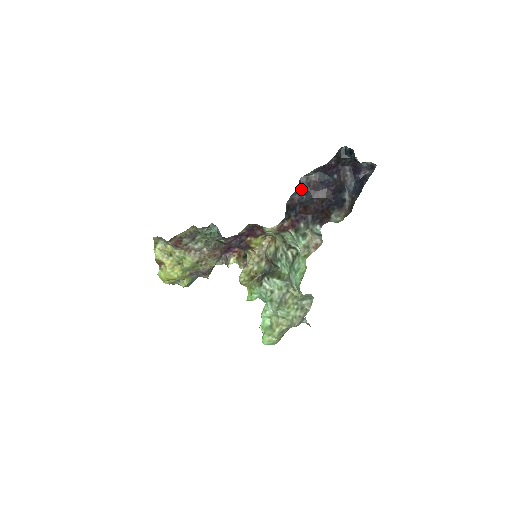
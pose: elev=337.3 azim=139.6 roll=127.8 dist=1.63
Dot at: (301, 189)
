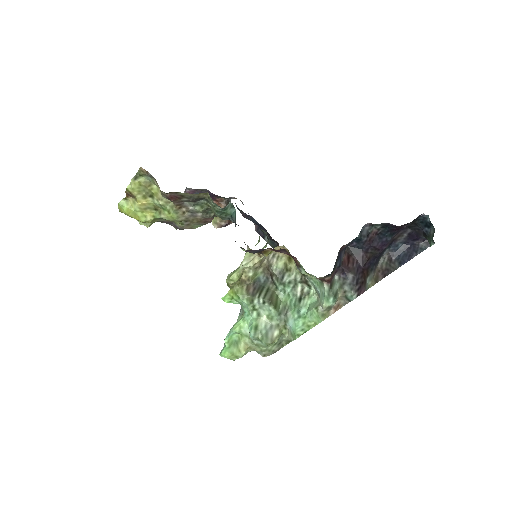
Dot at: (358, 236)
